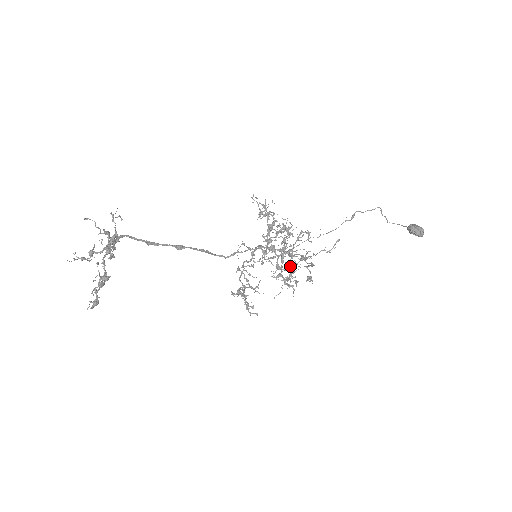
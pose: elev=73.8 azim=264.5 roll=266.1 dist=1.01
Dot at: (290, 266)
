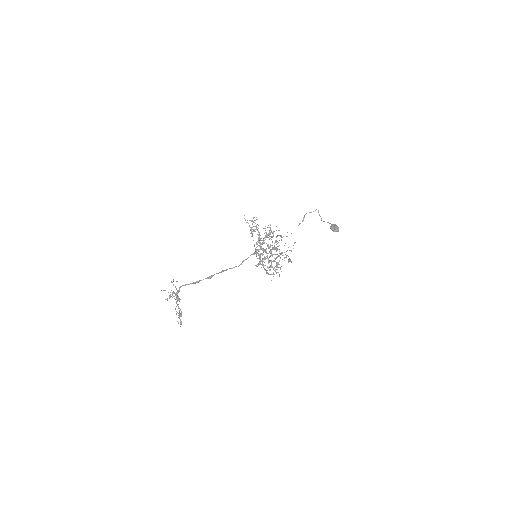
Dot at: (275, 259)
